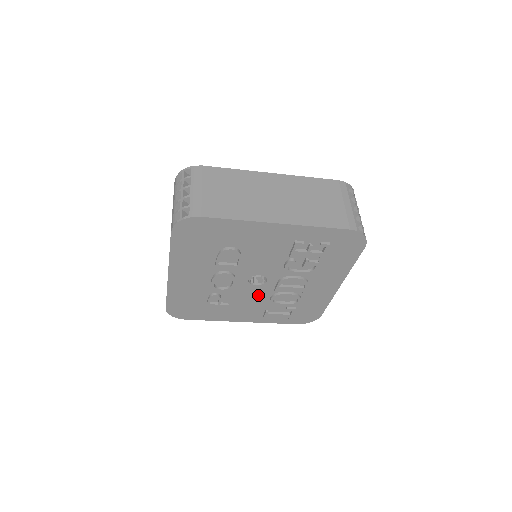
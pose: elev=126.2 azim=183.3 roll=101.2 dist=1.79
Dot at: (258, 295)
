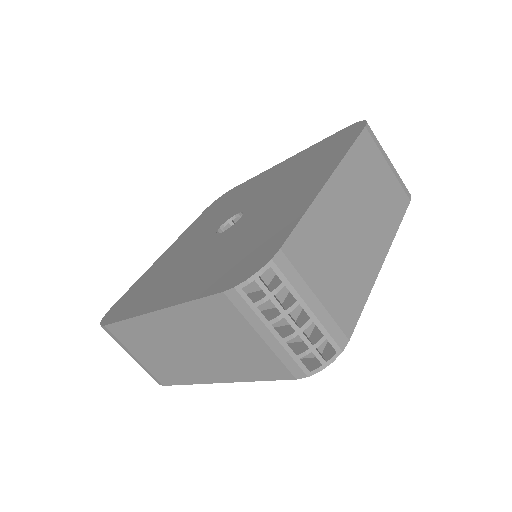
Dot at: occluded
